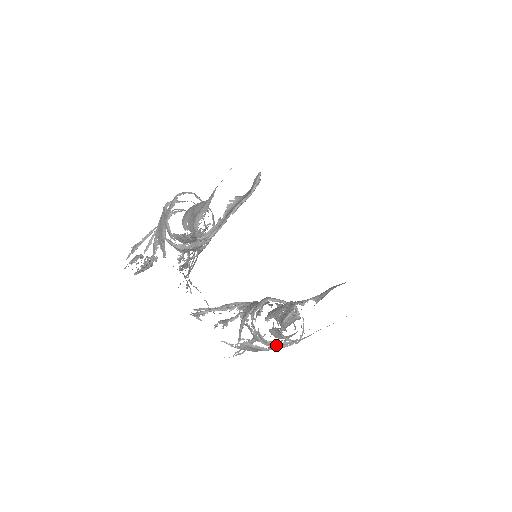
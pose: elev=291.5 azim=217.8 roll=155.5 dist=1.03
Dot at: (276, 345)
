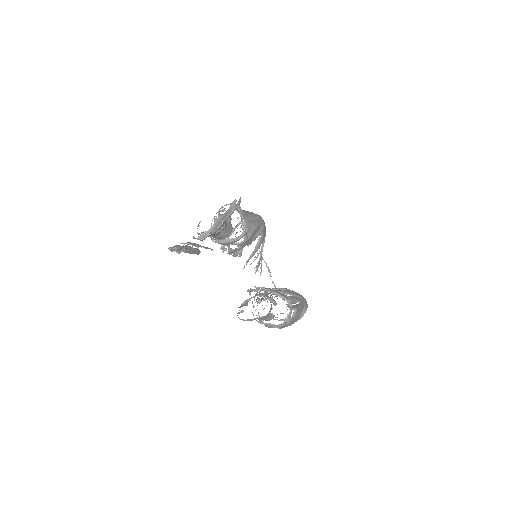
Dot at: (261, 323)
